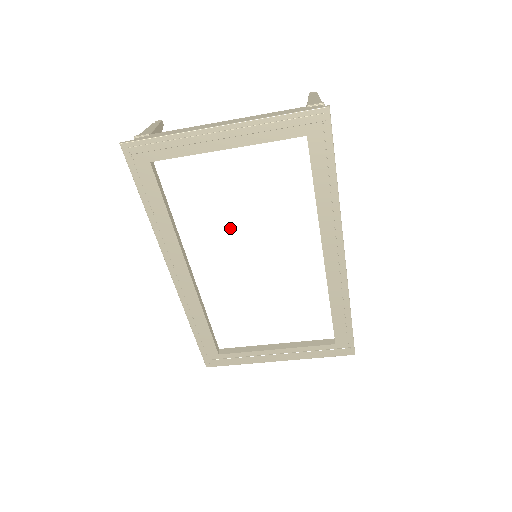
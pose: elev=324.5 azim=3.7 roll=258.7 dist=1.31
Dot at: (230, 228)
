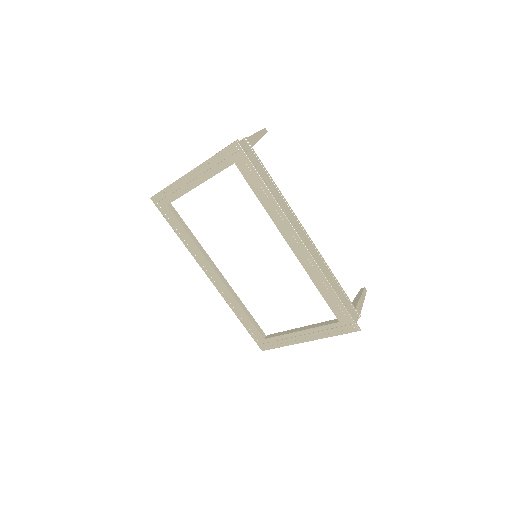
Dot at: (228, 238)
